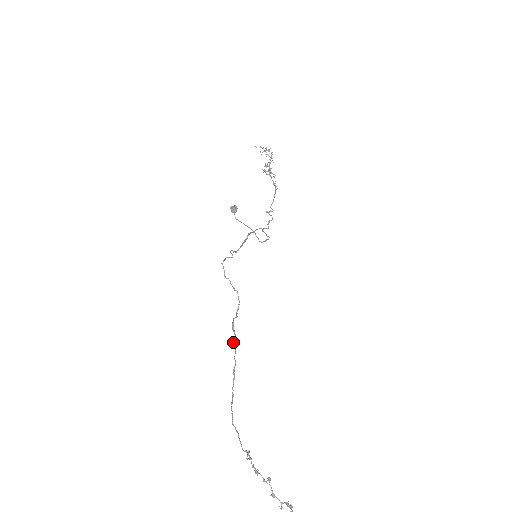
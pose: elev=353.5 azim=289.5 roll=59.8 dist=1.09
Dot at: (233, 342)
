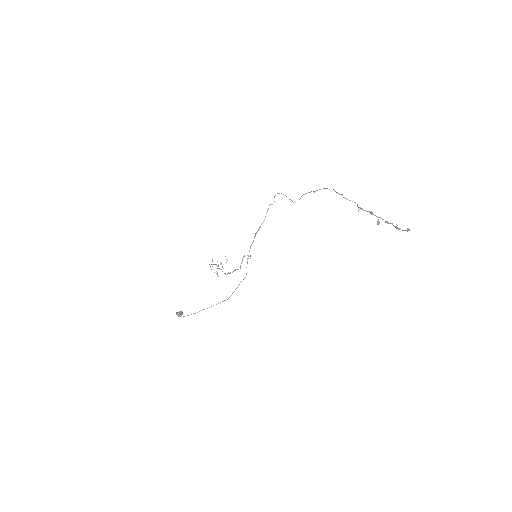
Dot at: occluded
